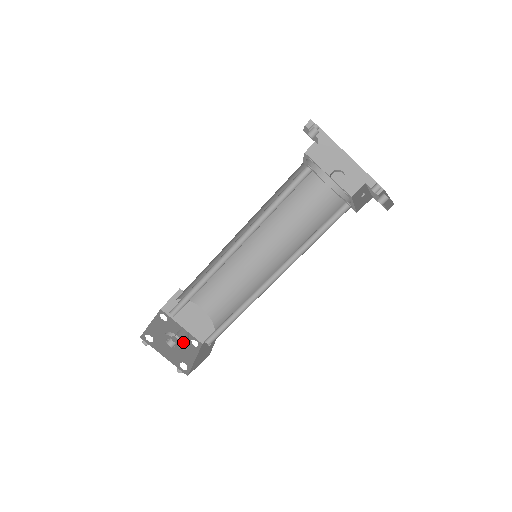
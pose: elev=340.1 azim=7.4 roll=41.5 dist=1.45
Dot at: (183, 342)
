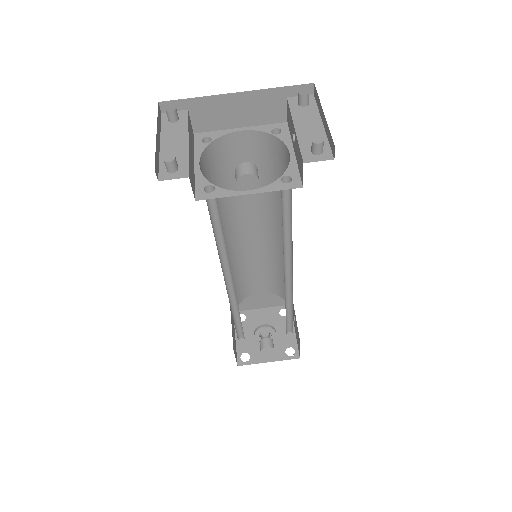
Dot at: (274, 325)
